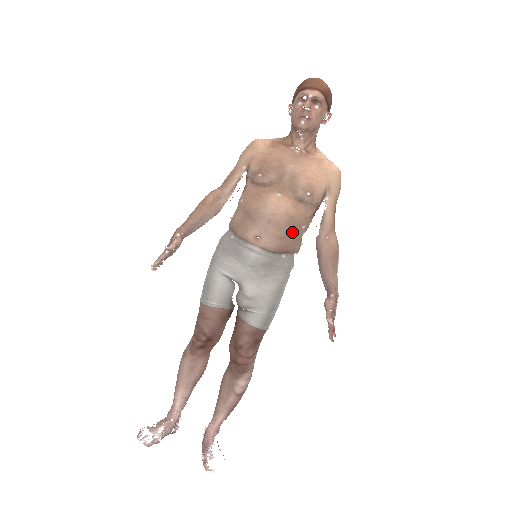
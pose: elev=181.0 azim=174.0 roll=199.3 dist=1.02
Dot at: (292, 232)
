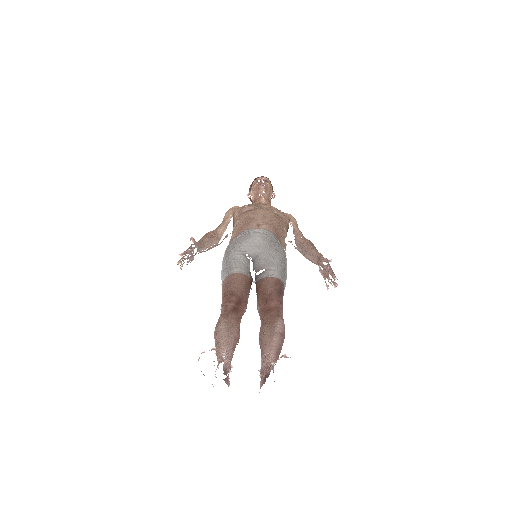
Dot at: (279, 226)
